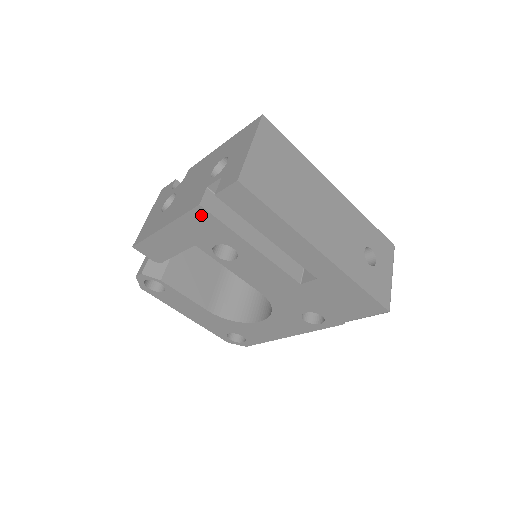
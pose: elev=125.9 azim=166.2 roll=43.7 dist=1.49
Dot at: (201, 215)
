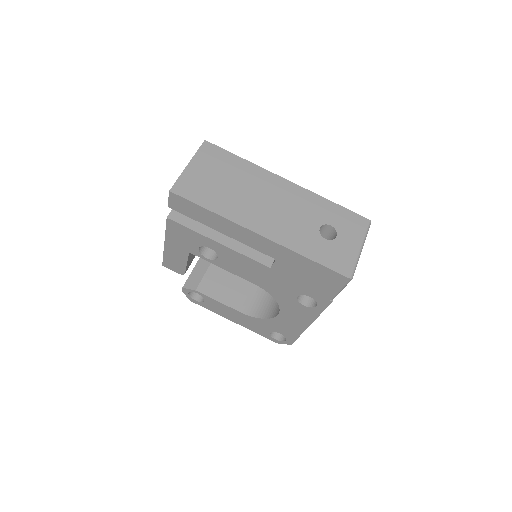
Dot at: (174, 226)
